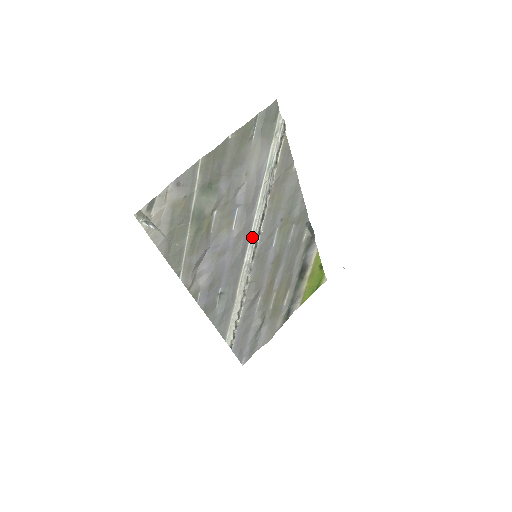
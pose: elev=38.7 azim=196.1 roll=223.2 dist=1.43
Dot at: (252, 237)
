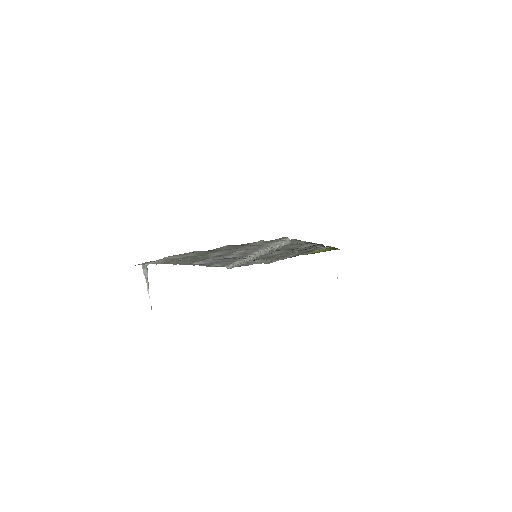
Dot at: (252, 255)
